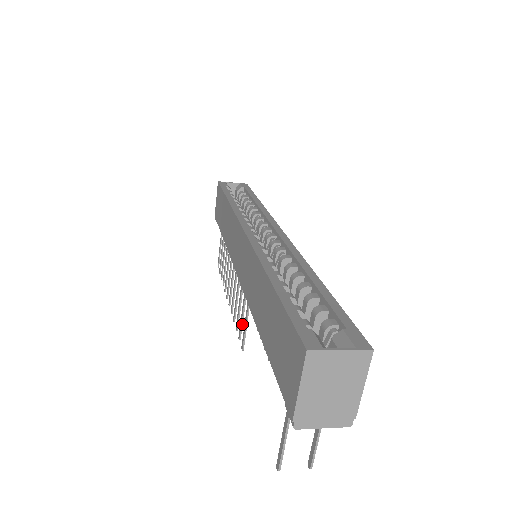
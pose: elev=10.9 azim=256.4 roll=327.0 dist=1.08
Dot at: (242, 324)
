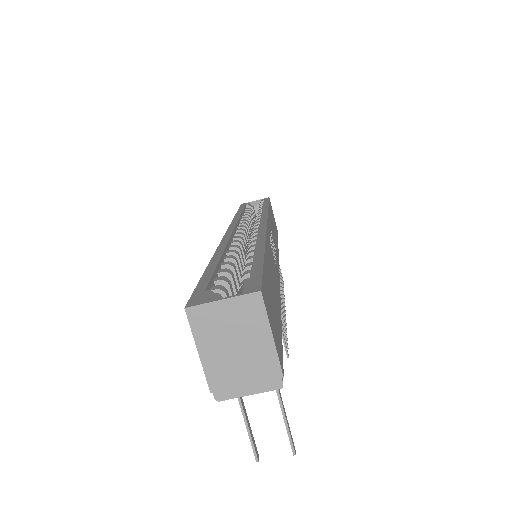
Dot at: occluded
